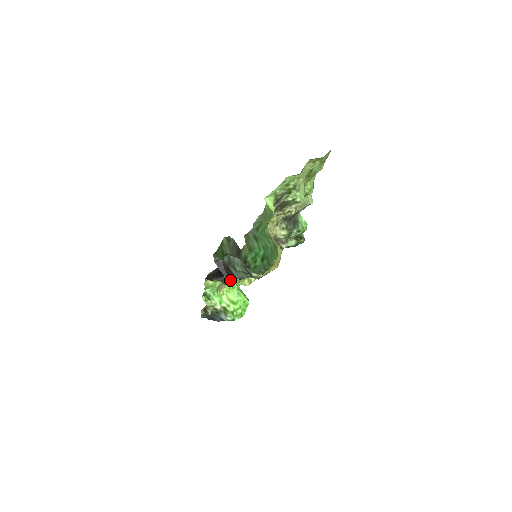
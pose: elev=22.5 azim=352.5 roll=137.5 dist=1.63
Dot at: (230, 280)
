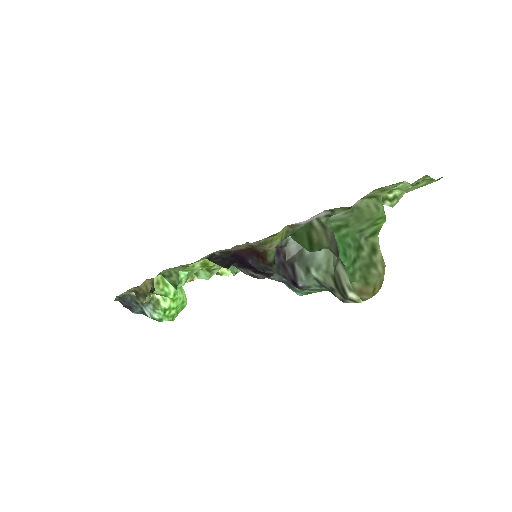
Dot at: (209, 271)
